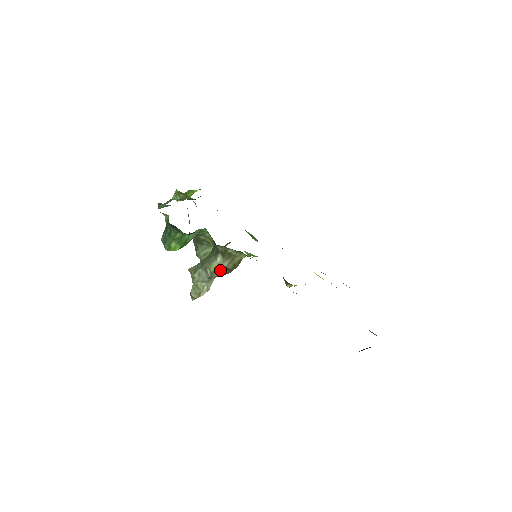
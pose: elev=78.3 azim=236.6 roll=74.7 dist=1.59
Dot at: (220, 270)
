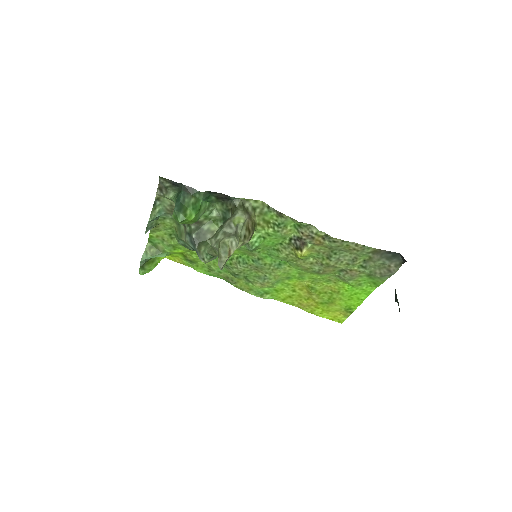
Dot at: (244, 222)
